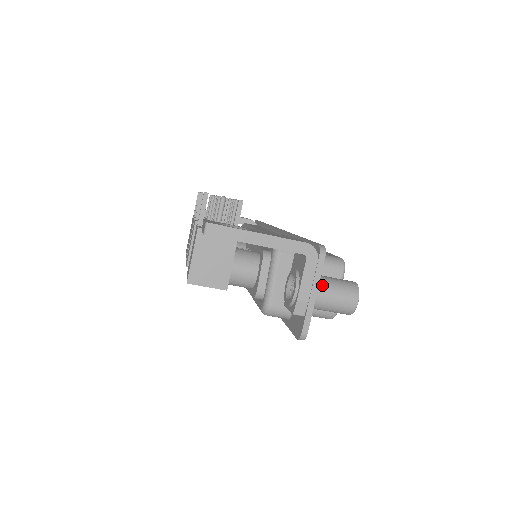
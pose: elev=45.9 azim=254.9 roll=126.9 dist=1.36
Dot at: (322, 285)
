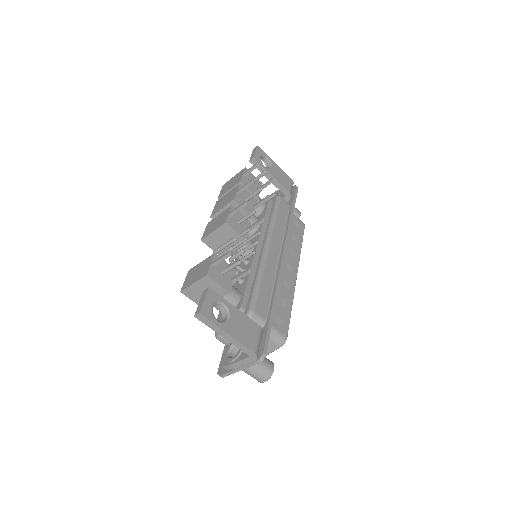
Dot at: occluded
